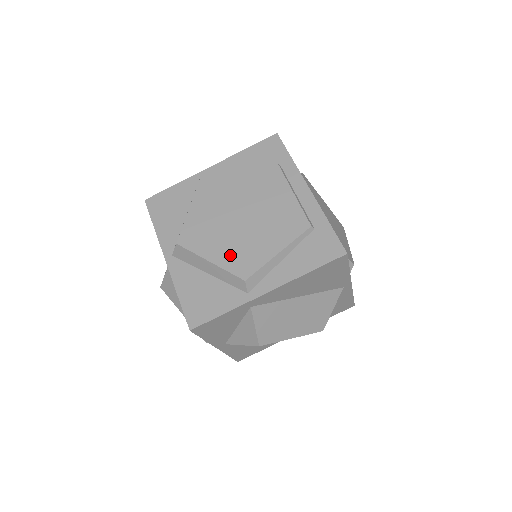
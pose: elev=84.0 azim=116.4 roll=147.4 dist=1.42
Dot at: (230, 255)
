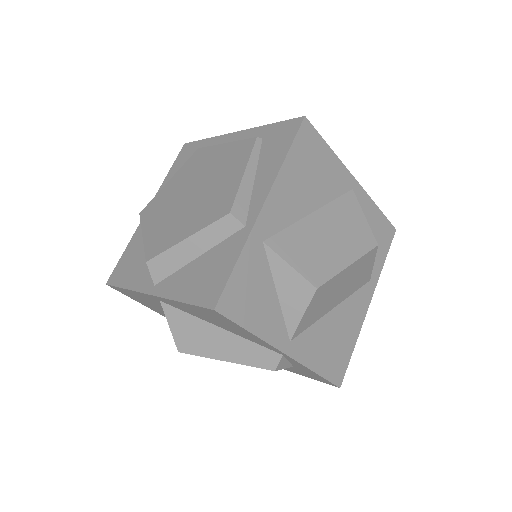
Dot at: (201, 217)
